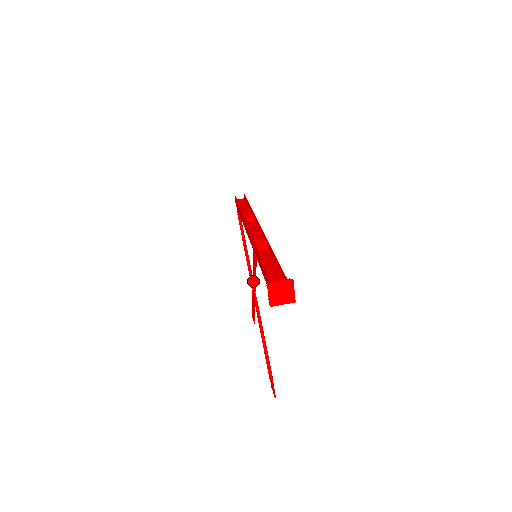
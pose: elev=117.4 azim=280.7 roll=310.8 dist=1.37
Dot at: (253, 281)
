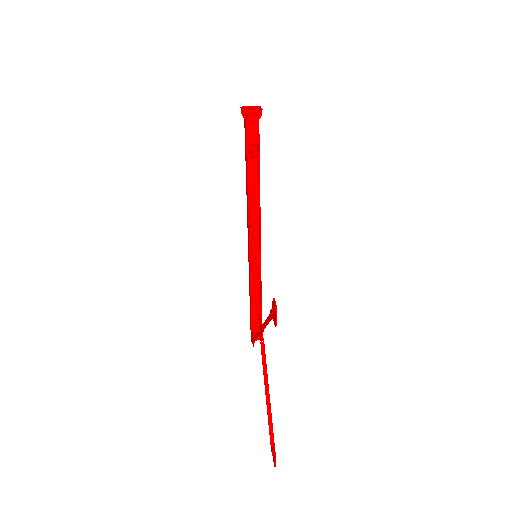
Dot at: (256, 292)
